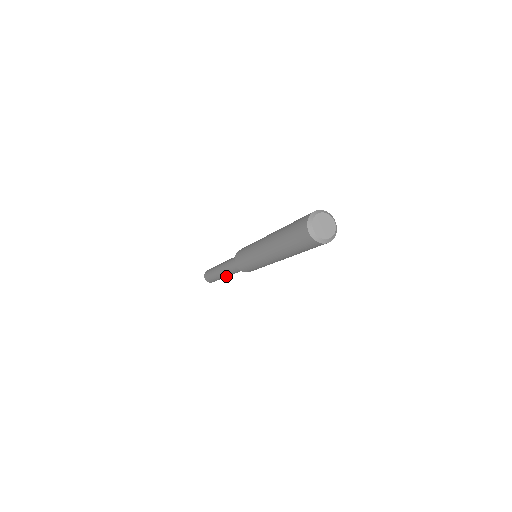
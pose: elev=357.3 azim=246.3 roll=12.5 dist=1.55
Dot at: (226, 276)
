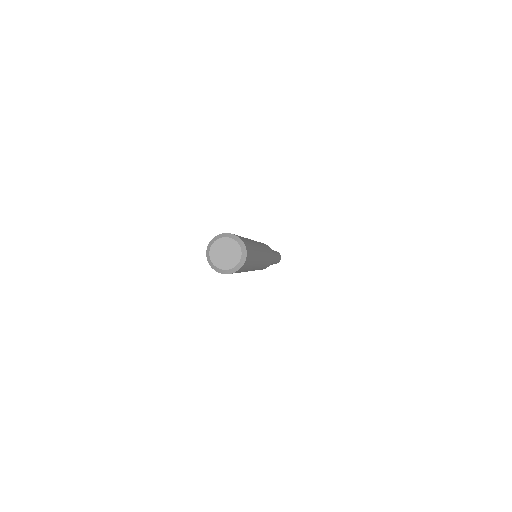
Dot at: occluded
